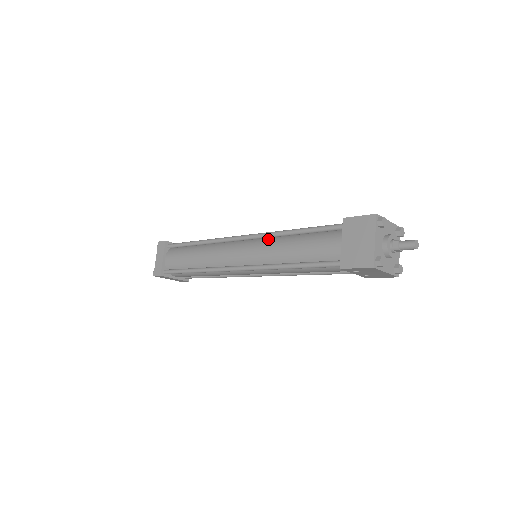
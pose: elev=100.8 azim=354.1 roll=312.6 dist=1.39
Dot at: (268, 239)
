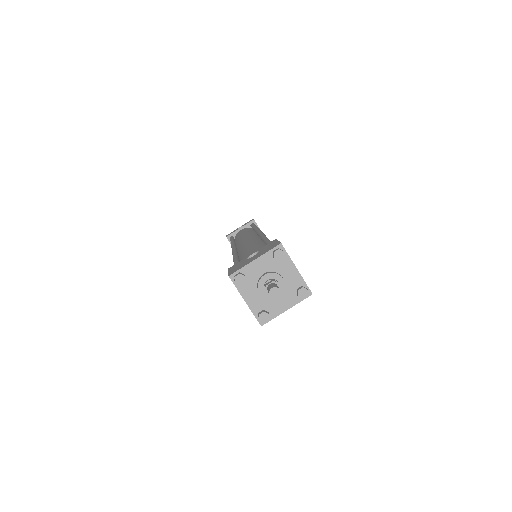
Dot at: occluded
